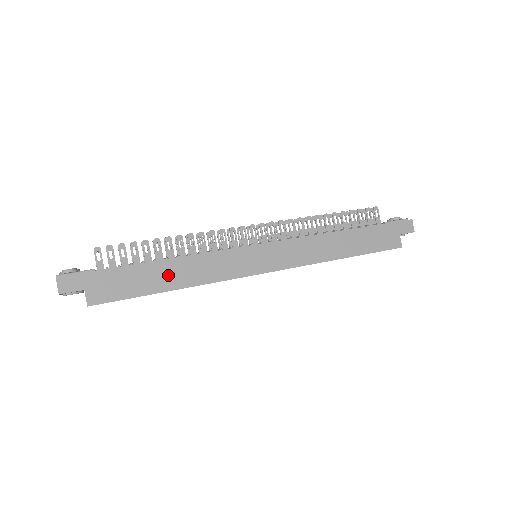
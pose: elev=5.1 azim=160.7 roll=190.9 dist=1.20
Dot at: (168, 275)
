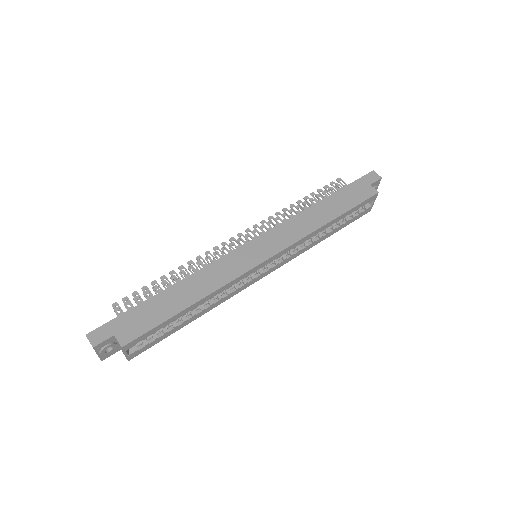
Dot at: (183, 295)
